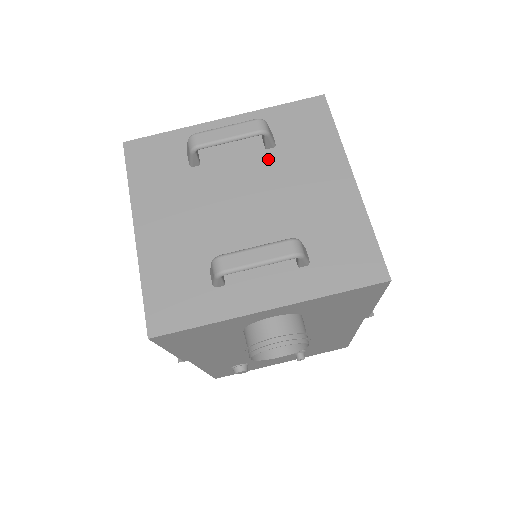
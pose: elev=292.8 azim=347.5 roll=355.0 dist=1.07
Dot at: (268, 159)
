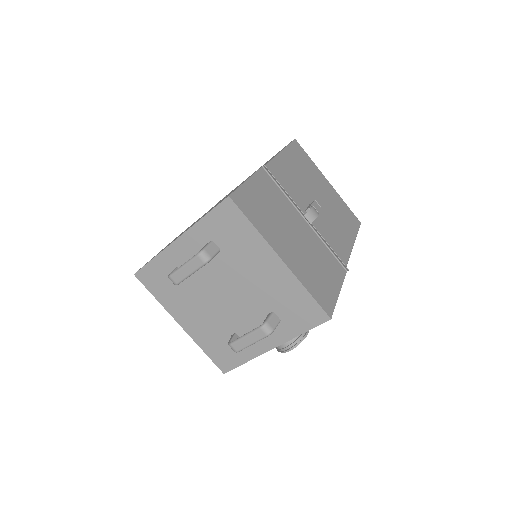
Dot at: (221, 261)
